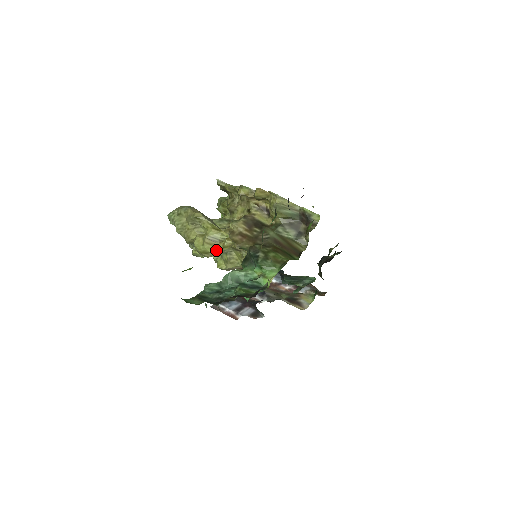
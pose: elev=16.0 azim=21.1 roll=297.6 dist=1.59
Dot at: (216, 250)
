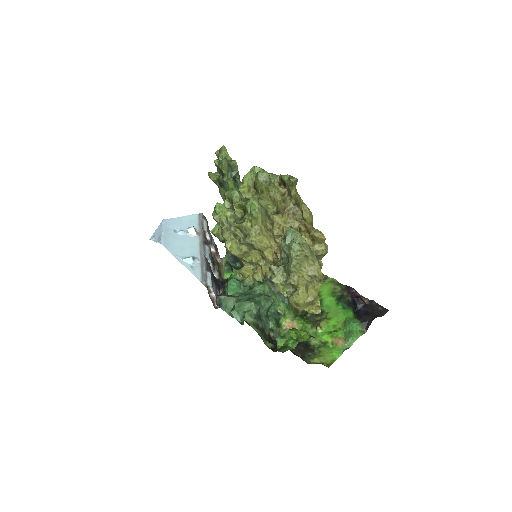
Dot at: (304, 307)
